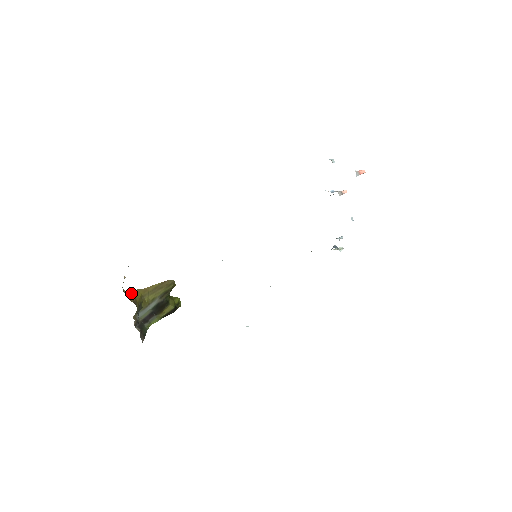
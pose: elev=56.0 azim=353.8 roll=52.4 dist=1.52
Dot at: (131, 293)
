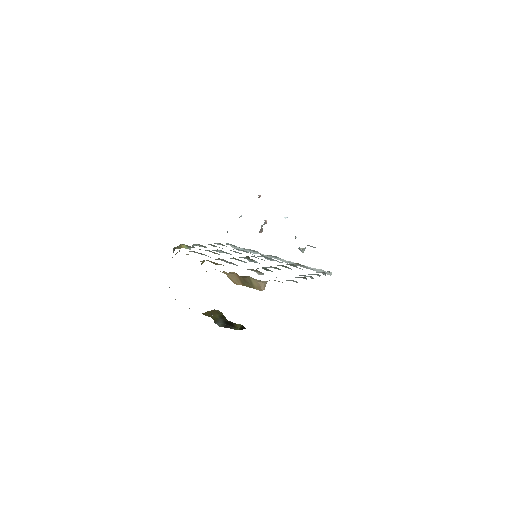
Dot at: occluded
